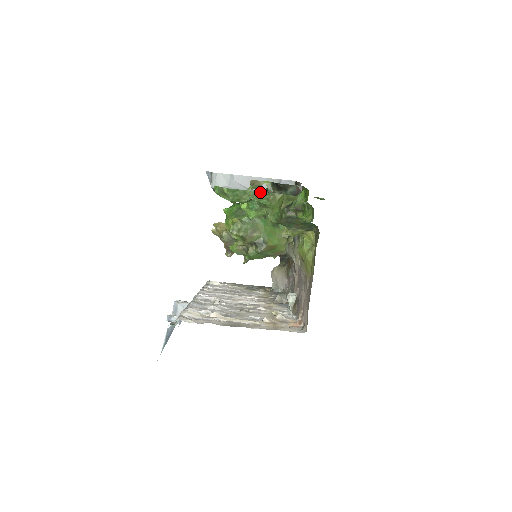
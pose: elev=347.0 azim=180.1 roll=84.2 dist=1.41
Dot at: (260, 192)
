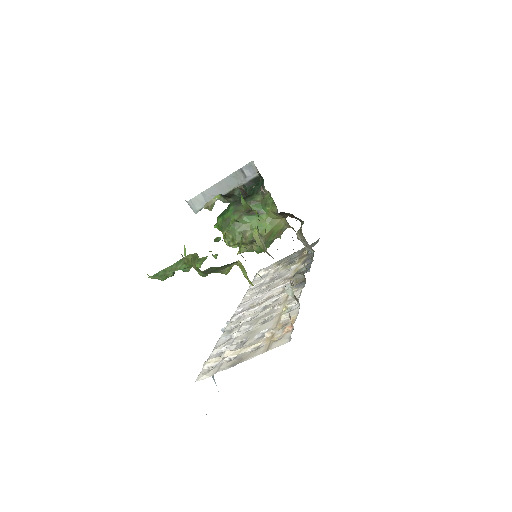
Dot at: (173, 264)
